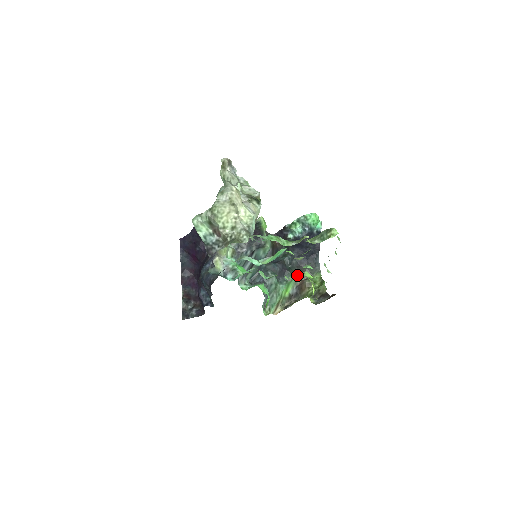
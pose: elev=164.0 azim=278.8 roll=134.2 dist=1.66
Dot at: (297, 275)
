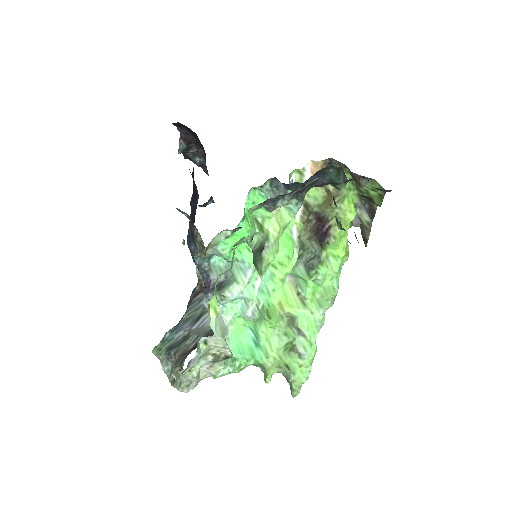
Dot at: occluded
